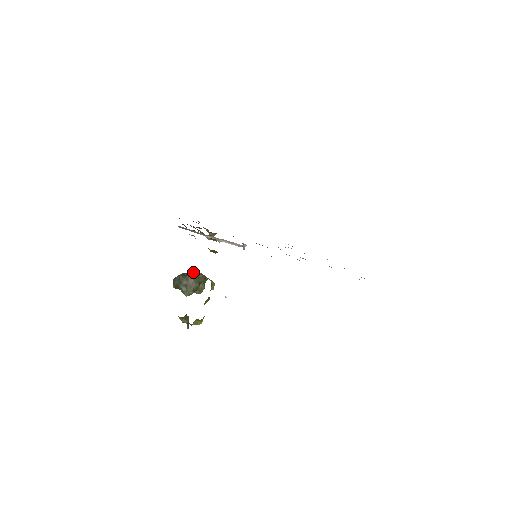
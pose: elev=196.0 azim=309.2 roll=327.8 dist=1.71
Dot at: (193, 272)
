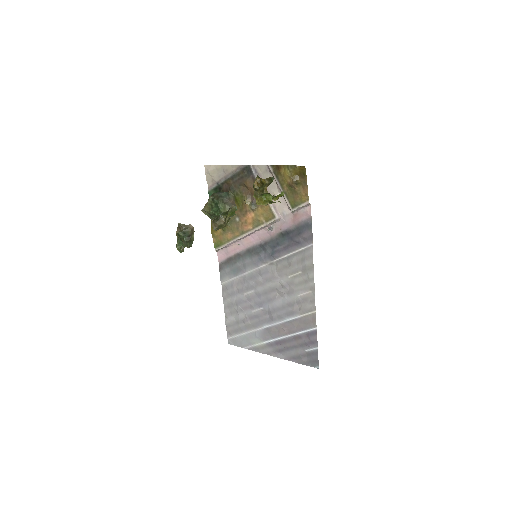
Dot at: occluded
